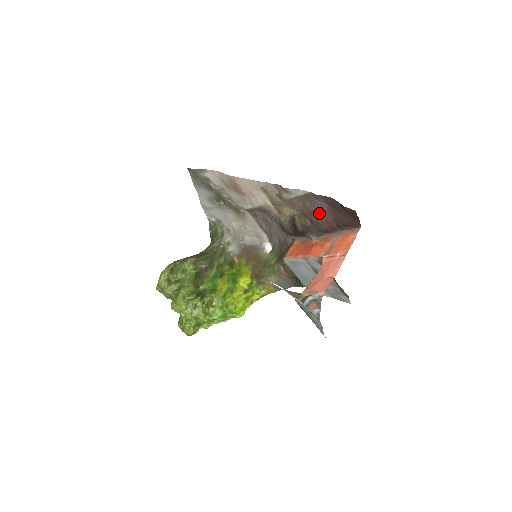
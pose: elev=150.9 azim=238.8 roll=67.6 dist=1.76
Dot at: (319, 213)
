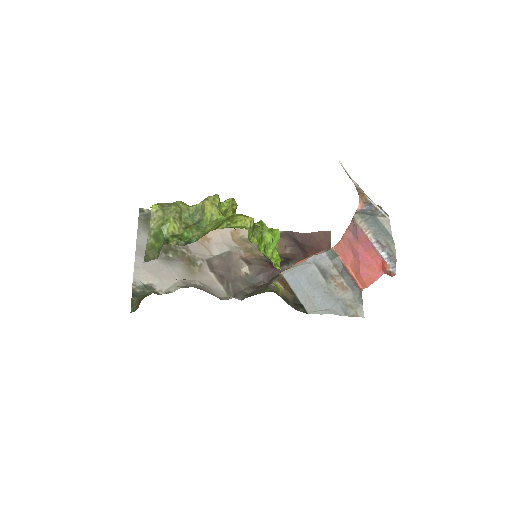
Dot at: (297, 244)
